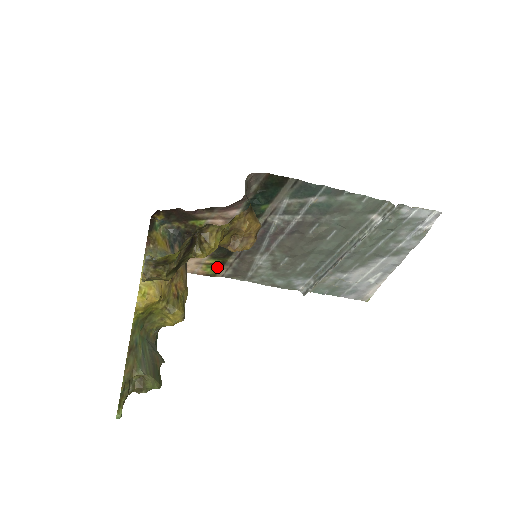
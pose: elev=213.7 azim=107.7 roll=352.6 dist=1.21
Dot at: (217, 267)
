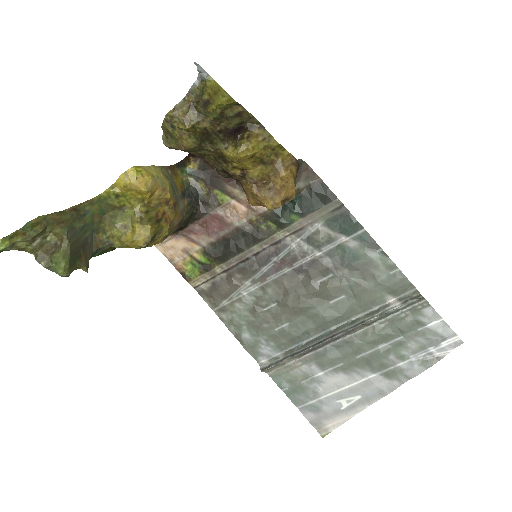
Dot at: (199, 269)
